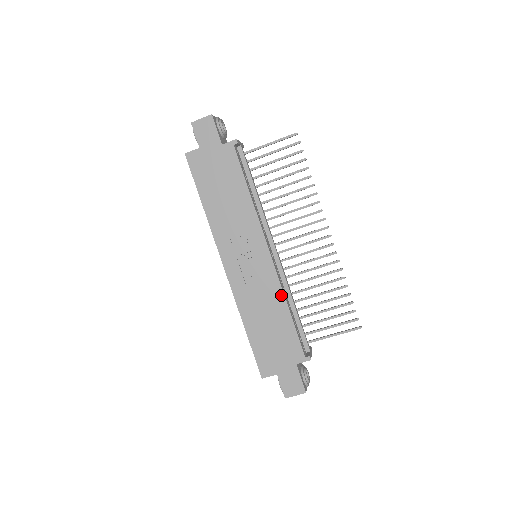
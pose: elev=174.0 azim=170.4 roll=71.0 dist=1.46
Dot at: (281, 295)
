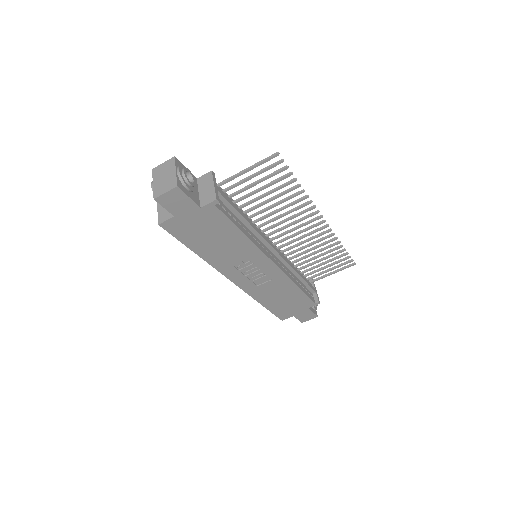
Dot at: (290, 282)
